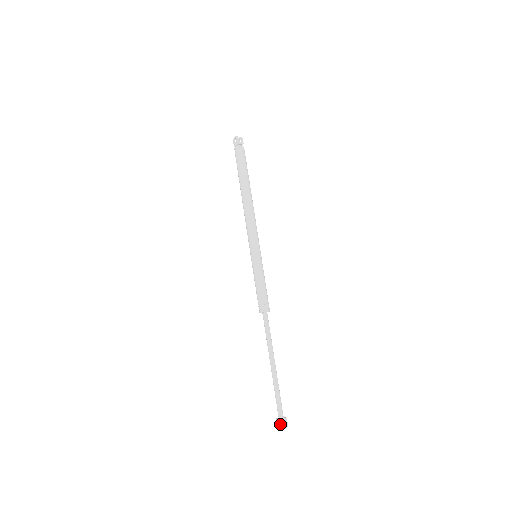
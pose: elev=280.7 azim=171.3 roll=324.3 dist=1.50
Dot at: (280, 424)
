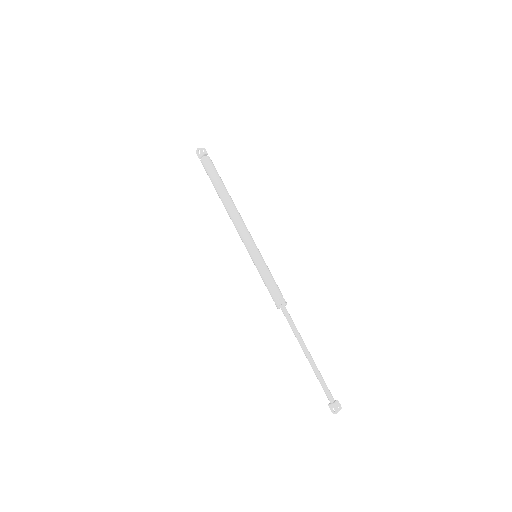
Dot at: (335, 408)
